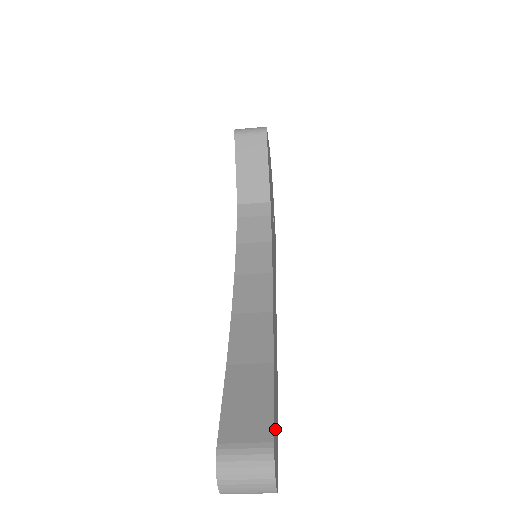
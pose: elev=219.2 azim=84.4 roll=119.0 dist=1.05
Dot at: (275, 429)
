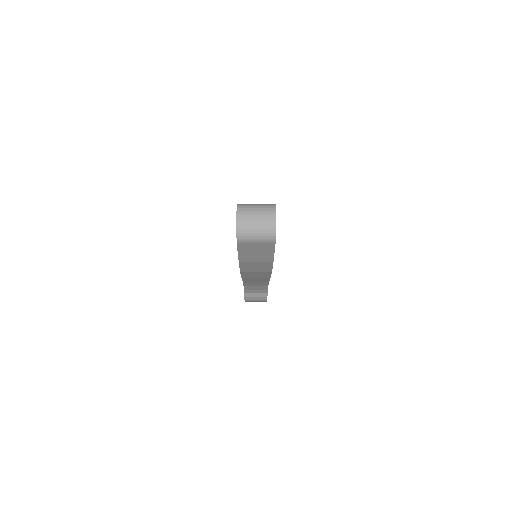
Dot at: occluded
